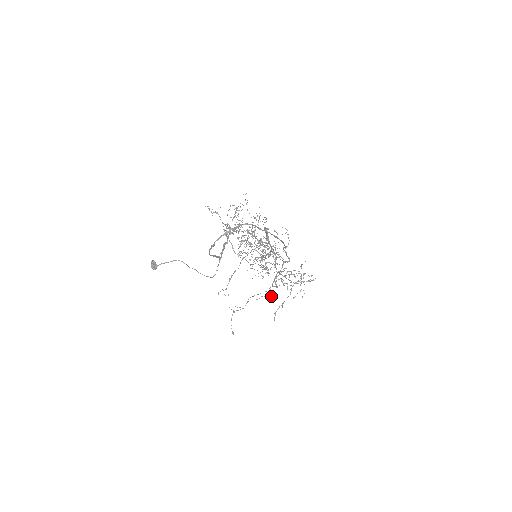
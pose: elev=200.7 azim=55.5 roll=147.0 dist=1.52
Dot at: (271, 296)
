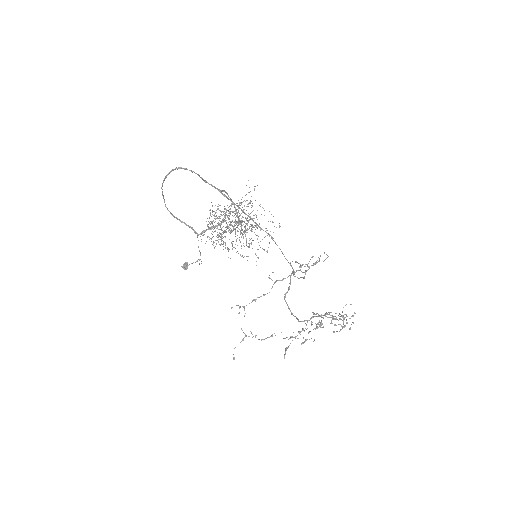
Dot at: (304, 341)
